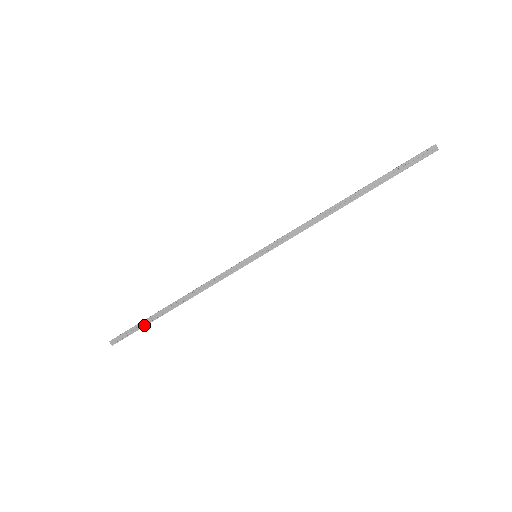
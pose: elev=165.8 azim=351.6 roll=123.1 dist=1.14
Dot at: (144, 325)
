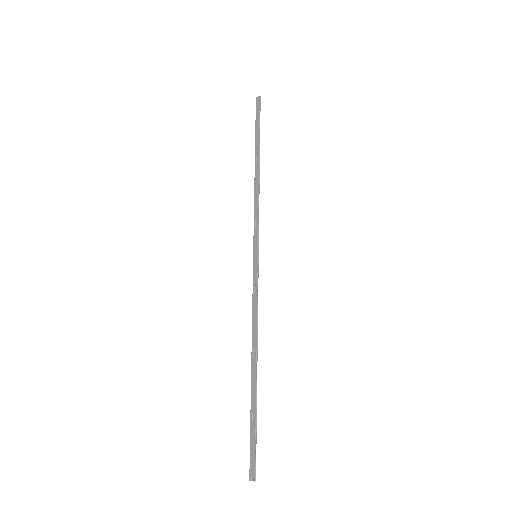
Dot at: (254, 418)
